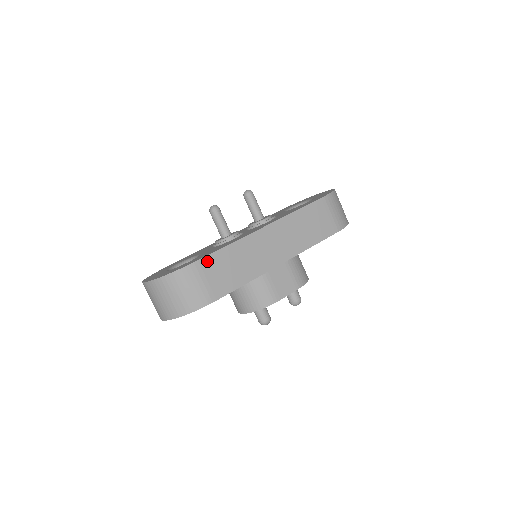
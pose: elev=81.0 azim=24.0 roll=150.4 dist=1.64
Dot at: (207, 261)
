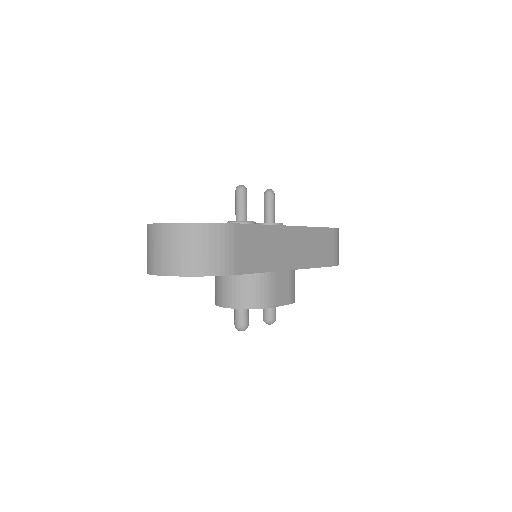
Dot at: (244, 229)
